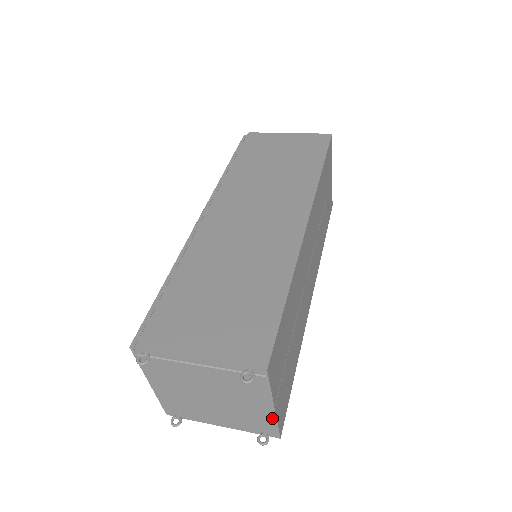
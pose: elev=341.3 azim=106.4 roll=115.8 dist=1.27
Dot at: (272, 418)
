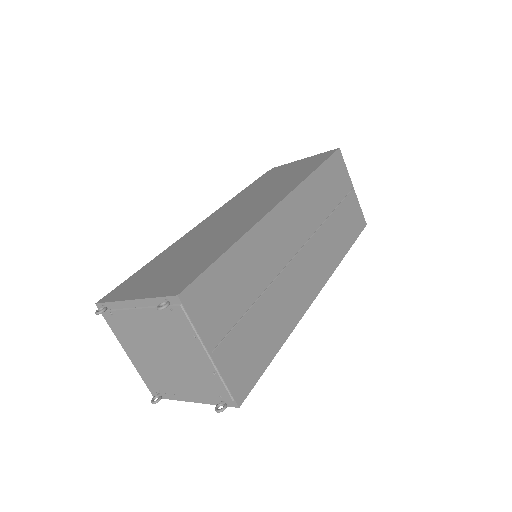
Dot at: (215, 372)
